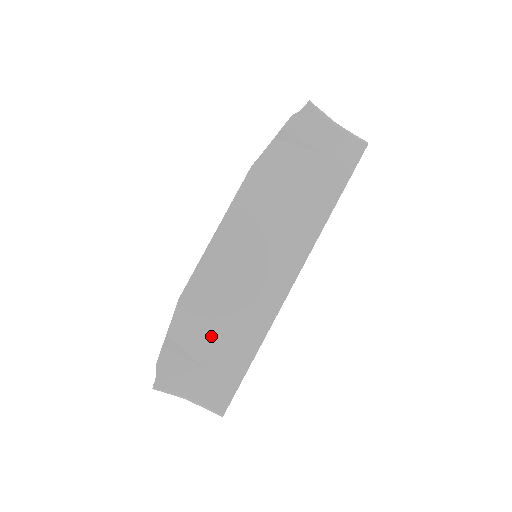
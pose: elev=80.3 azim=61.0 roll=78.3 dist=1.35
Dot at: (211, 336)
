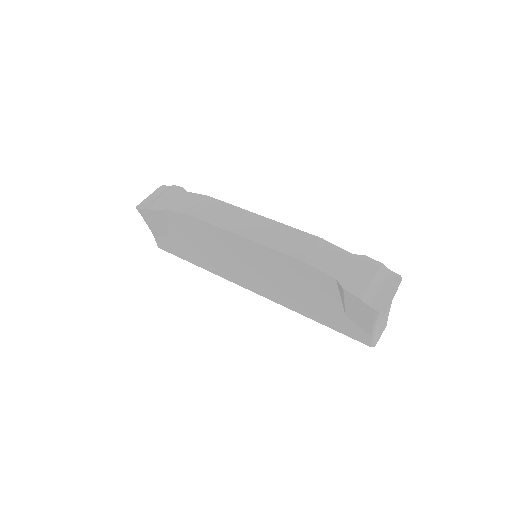
Dot at: (186, 238)
